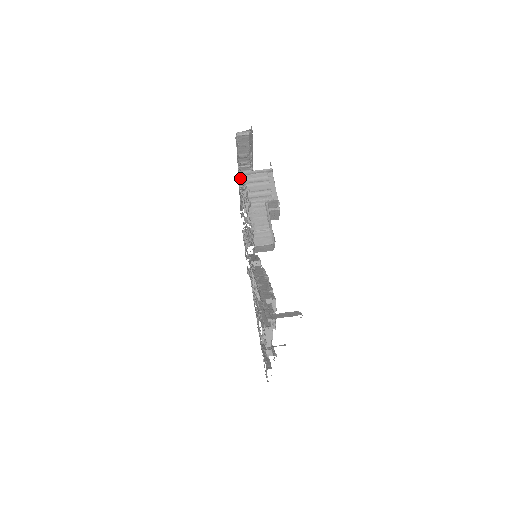
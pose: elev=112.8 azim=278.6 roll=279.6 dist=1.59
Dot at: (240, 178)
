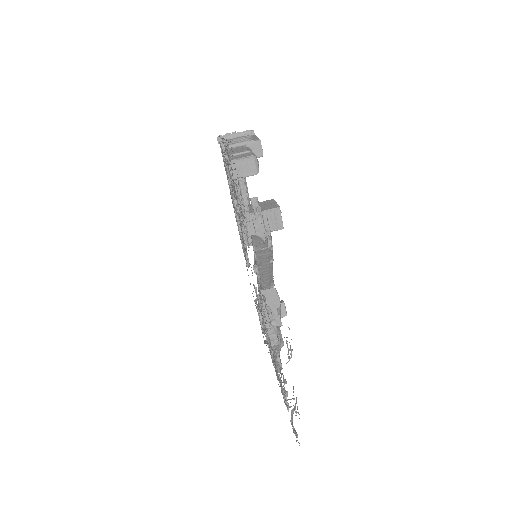
Dot at: (218, 142)
